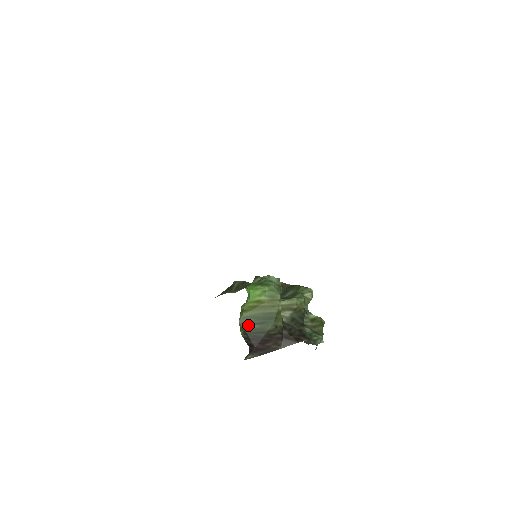
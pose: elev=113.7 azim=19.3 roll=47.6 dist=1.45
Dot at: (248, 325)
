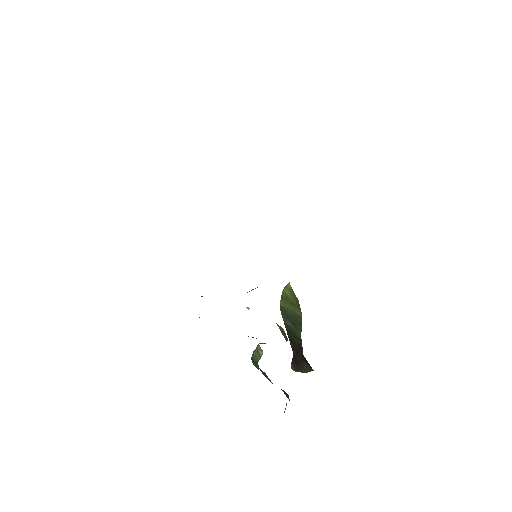
Dot at: (286, 319)
